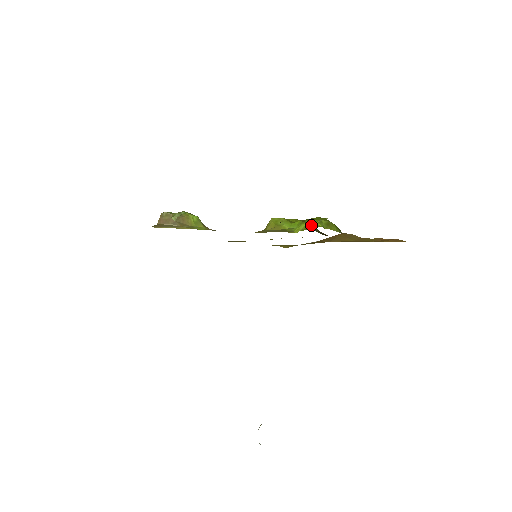
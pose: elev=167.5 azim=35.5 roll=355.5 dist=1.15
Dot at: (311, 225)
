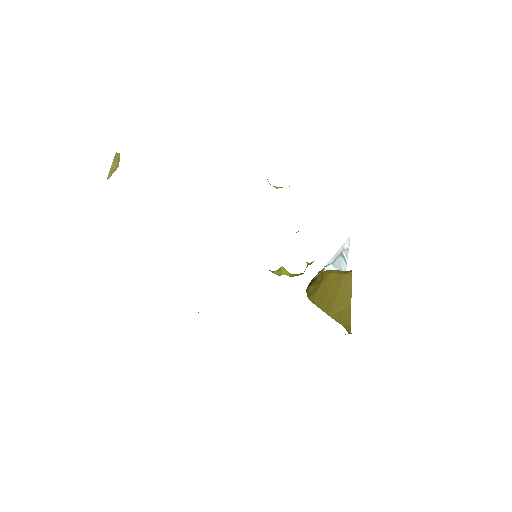
Dot at: occluded
